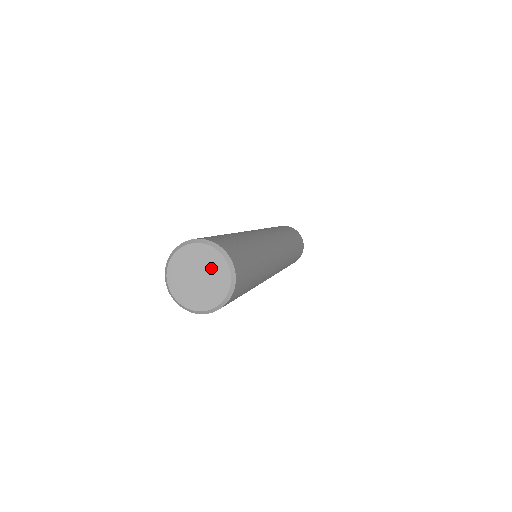
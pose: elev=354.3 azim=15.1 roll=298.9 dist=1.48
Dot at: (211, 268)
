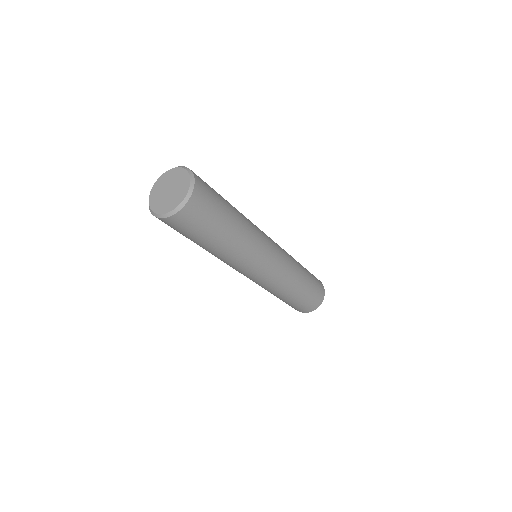
Dot at: (177, 180)
